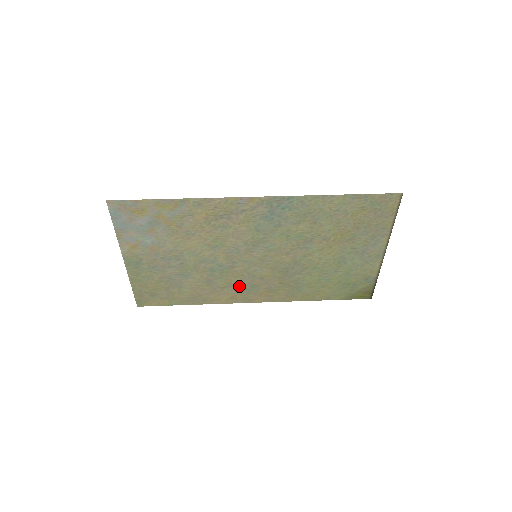
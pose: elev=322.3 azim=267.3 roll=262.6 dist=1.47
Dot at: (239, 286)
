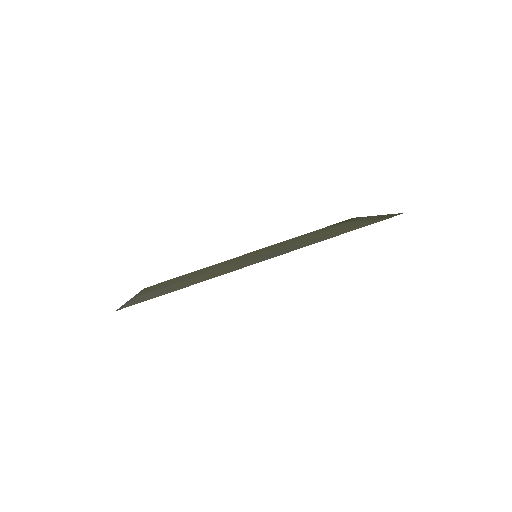
Dot at: occluded
